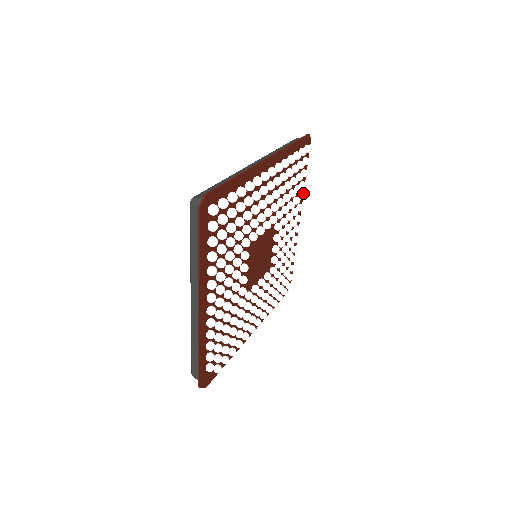
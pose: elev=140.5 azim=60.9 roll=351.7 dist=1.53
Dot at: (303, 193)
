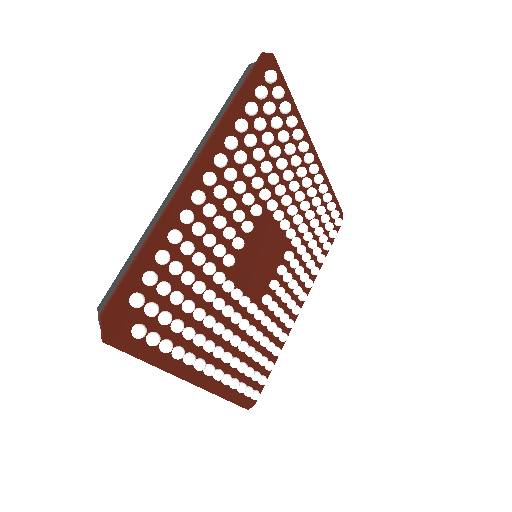
Dot at: (315, 277)
